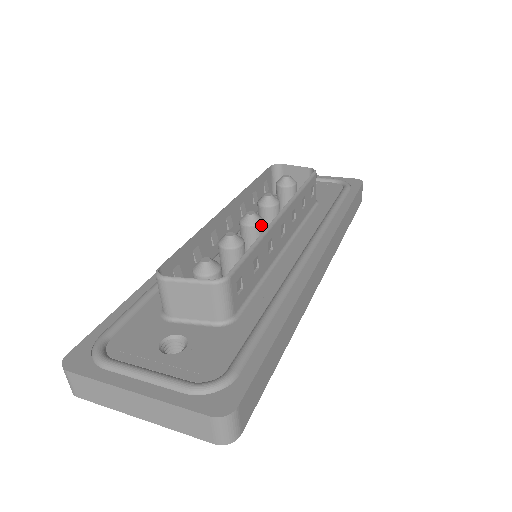
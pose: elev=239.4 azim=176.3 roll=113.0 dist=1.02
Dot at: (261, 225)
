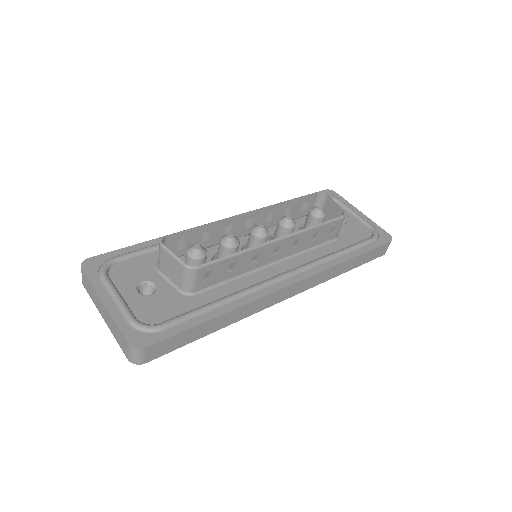
Dot at: (263, 239)
